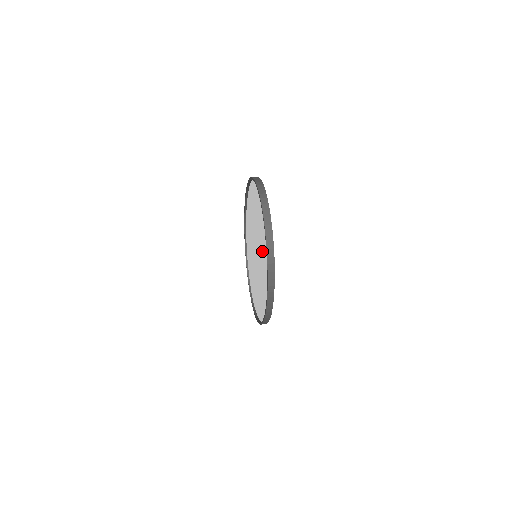
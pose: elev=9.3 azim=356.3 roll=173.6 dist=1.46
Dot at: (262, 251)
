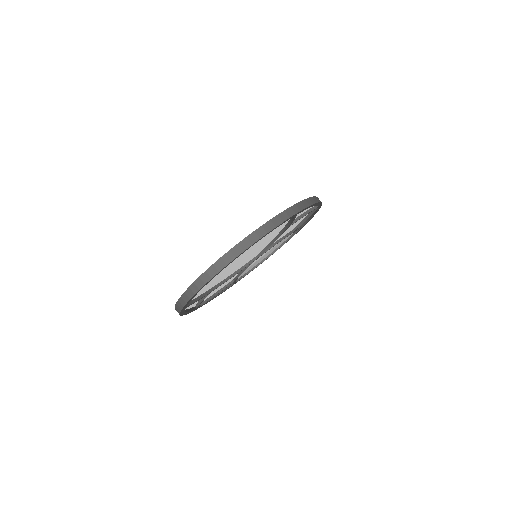
Dot at: occluded
